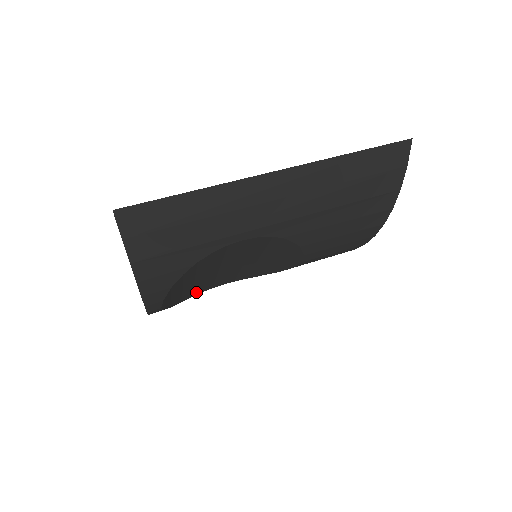
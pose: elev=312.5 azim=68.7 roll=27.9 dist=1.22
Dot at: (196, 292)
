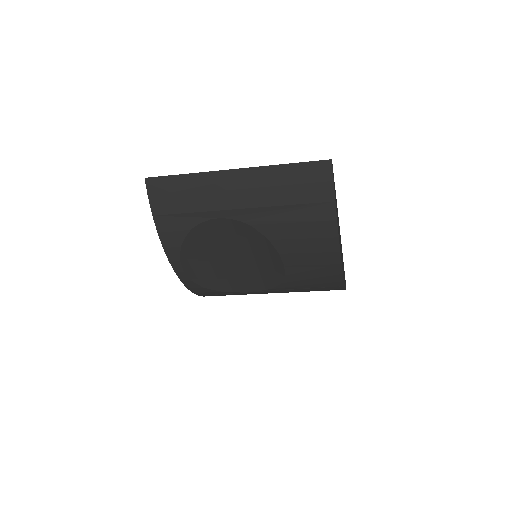
Dot at: (225, 286)
